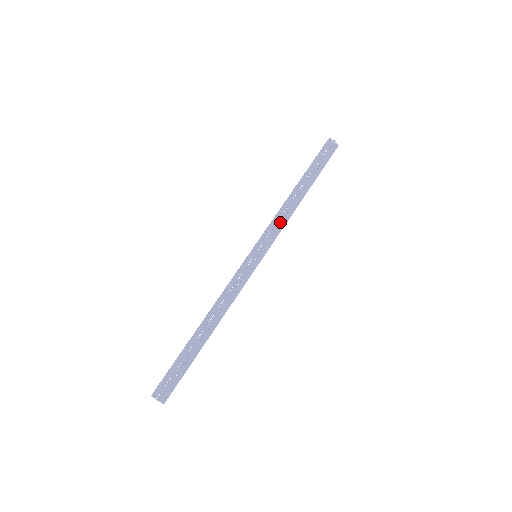
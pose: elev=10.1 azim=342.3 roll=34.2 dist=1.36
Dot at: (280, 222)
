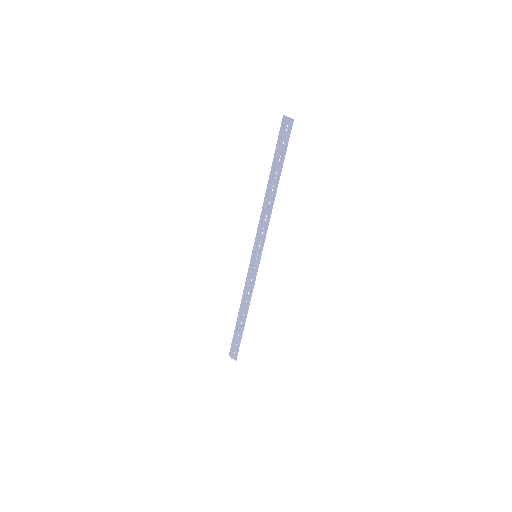
Dot at: (263, 223)
